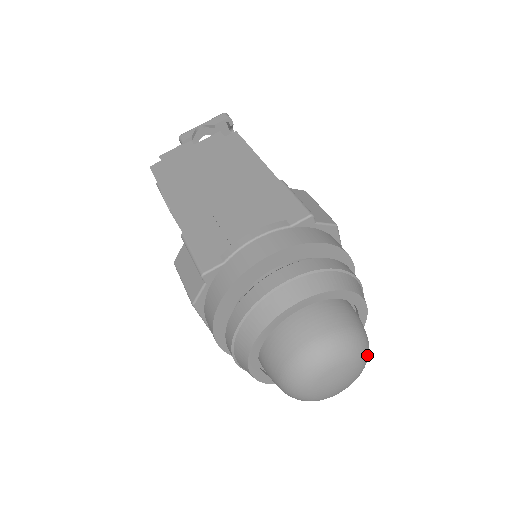
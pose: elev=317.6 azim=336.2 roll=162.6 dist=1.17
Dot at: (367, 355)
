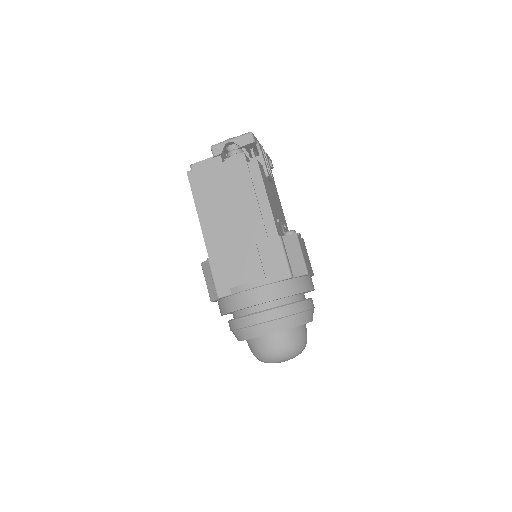
Dot at: occluded
